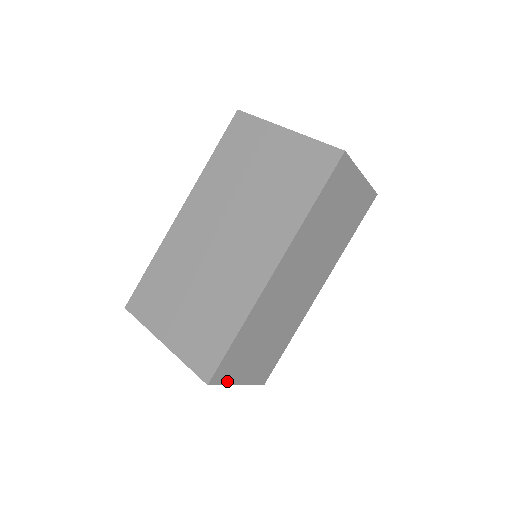
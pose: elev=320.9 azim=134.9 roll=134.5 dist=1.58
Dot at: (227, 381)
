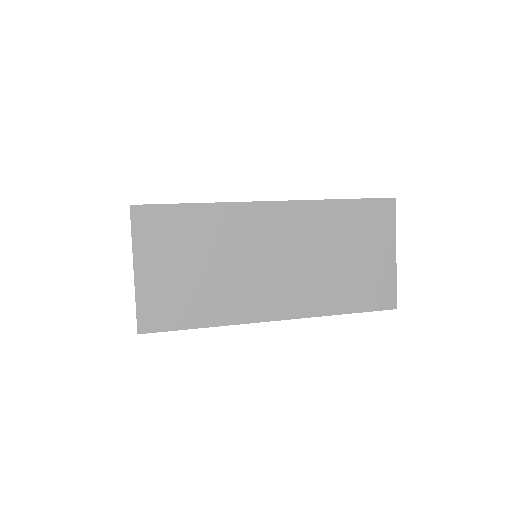
Dot at: (137, 240)
